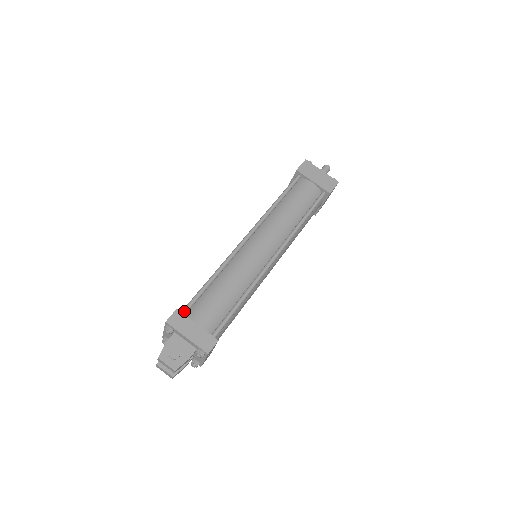
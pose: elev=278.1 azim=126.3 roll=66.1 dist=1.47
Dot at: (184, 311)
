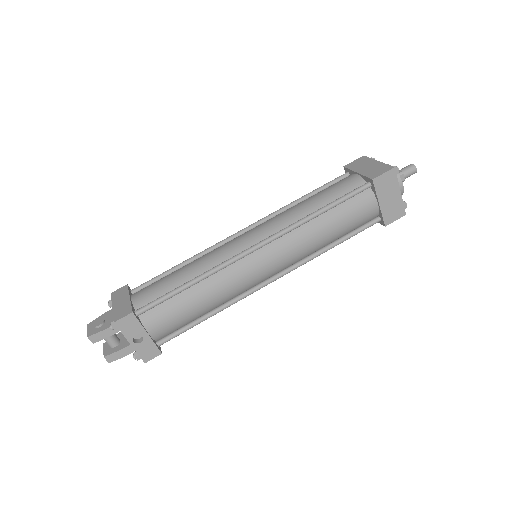
Dot at: (134, 288)
